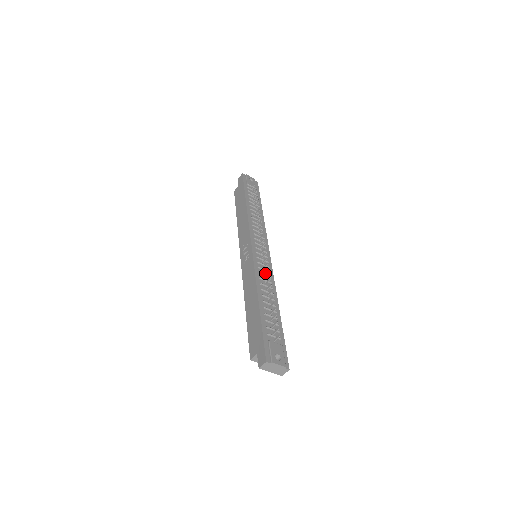
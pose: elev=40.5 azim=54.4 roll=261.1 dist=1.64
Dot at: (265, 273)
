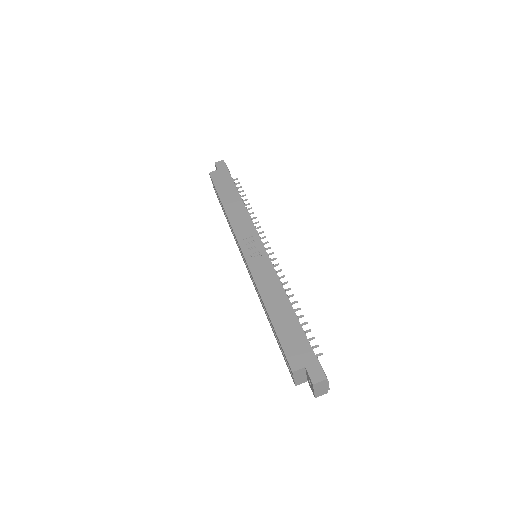
Dot at: occluded
